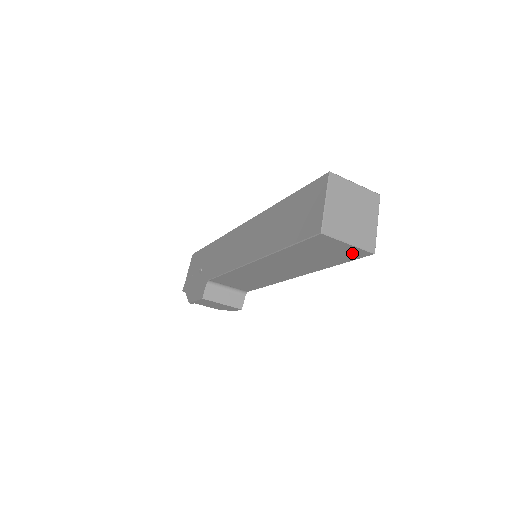
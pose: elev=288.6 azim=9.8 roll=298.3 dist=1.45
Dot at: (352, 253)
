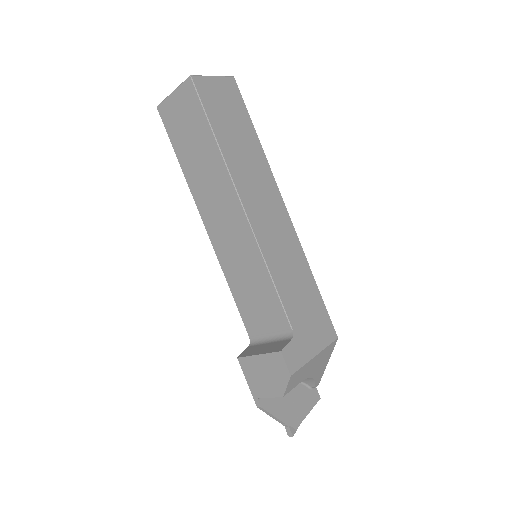
Dot at: (188, 98)
